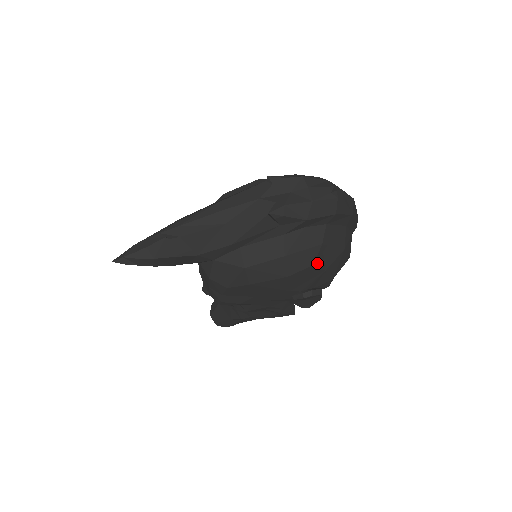
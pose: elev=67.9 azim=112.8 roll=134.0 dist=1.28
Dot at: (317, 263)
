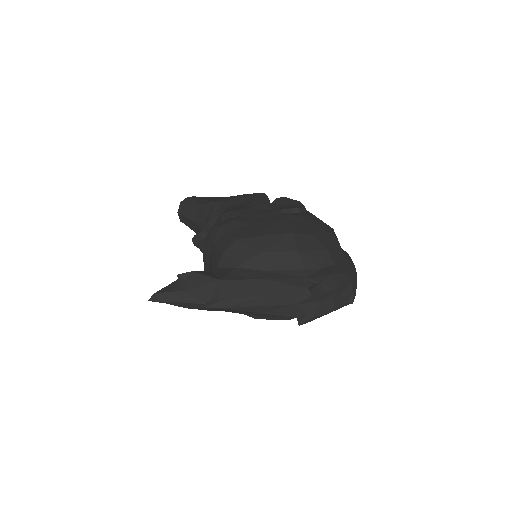
Dot at: occluded
